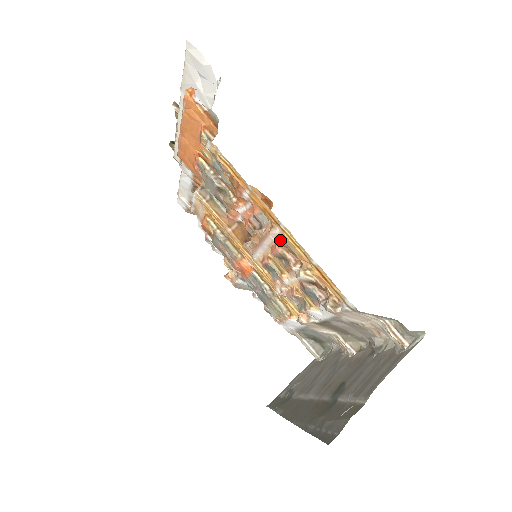
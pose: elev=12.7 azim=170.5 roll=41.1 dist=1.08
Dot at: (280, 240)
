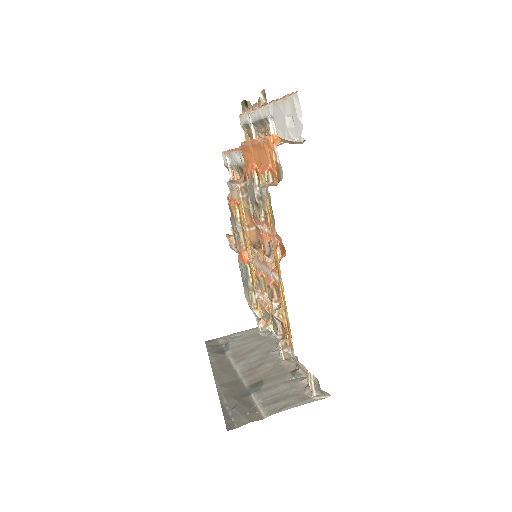
Dot at: (276, 281)
